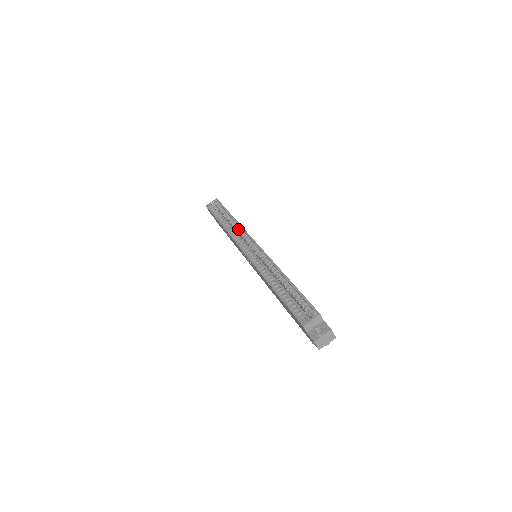
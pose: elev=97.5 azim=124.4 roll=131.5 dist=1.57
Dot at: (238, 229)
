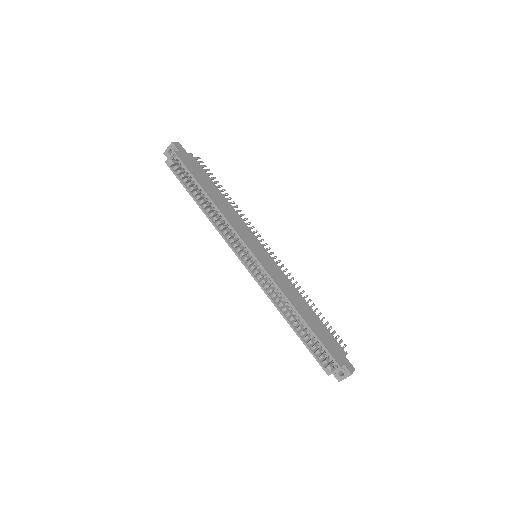
Dot at: (224, 223)
